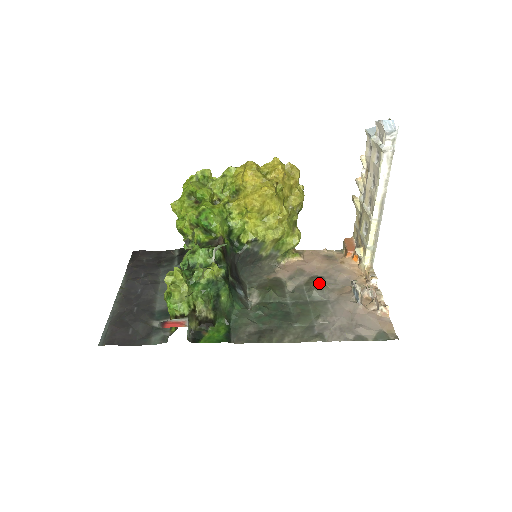
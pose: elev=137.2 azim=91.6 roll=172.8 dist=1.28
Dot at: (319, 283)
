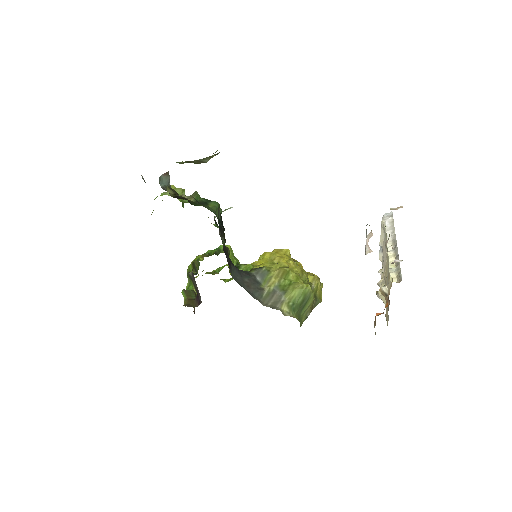
Dot at: occluded
